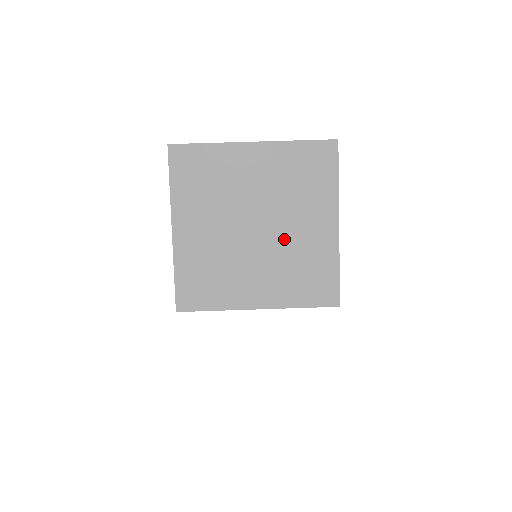
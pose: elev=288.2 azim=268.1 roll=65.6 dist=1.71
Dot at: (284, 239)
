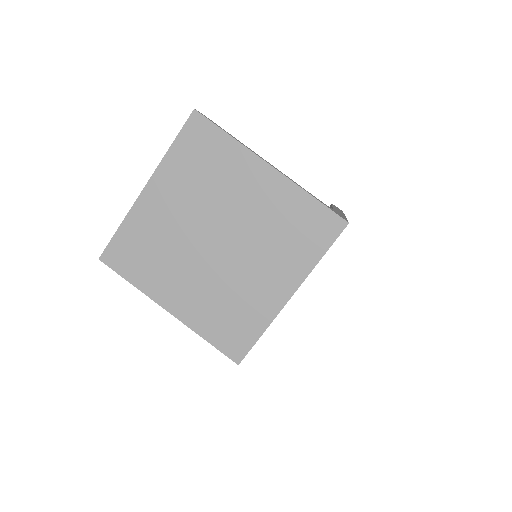
Dot at: (246, 226)
